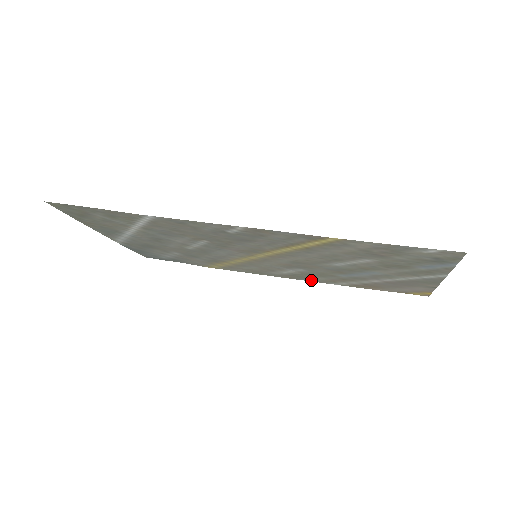
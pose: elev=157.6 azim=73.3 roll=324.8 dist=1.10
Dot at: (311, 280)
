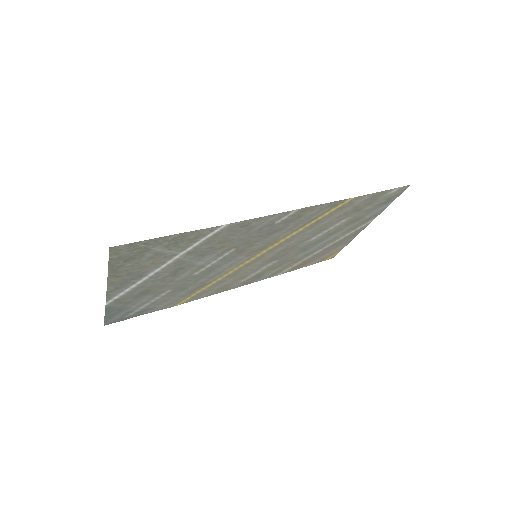
Dot at: (263, 278)
